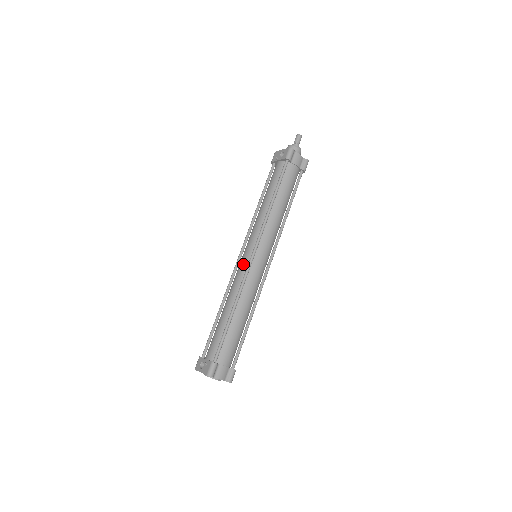
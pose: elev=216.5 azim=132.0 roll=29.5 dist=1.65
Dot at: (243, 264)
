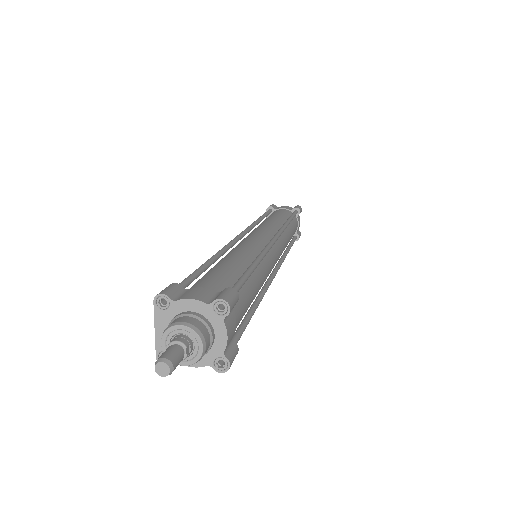
Dot at: occluded
